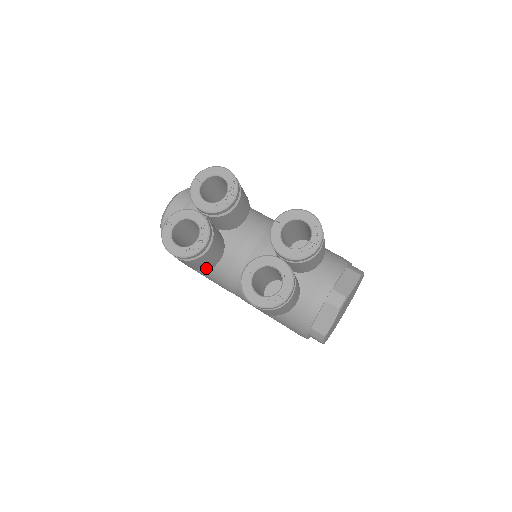
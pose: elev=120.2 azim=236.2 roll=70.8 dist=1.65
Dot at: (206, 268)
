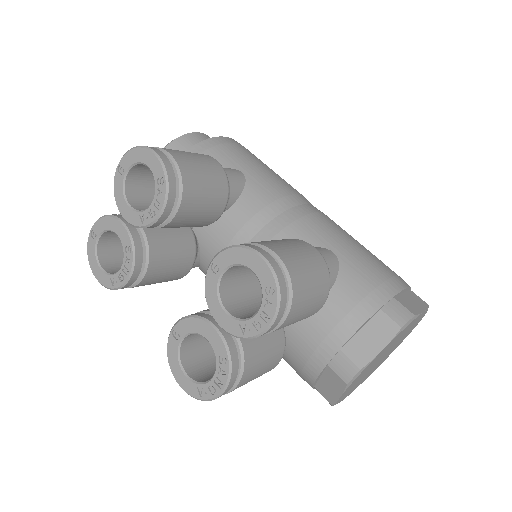
Dot at: occluded
